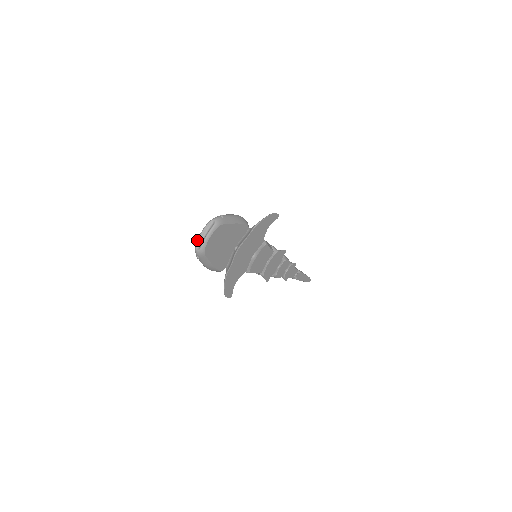
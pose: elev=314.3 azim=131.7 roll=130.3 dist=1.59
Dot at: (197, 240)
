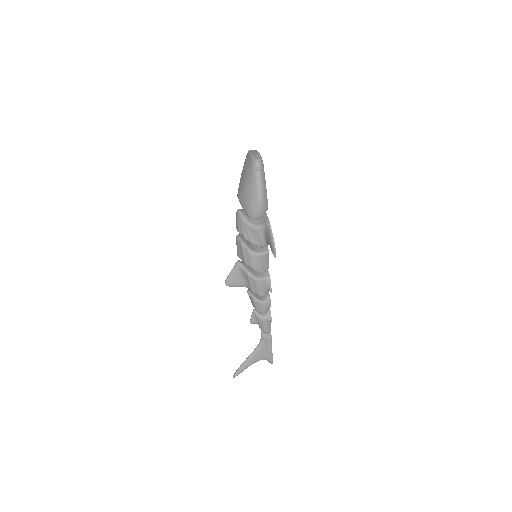
Dot at: (252, 155)
